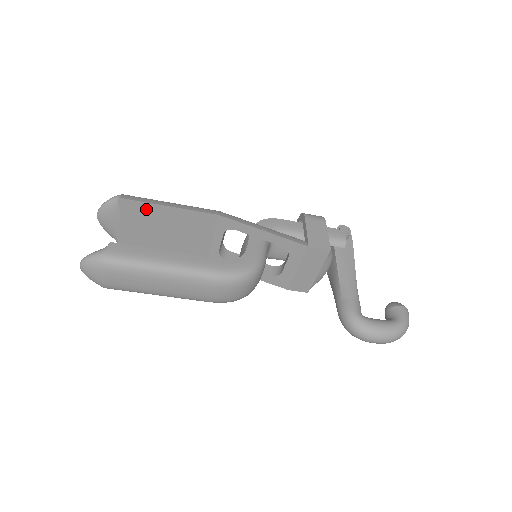
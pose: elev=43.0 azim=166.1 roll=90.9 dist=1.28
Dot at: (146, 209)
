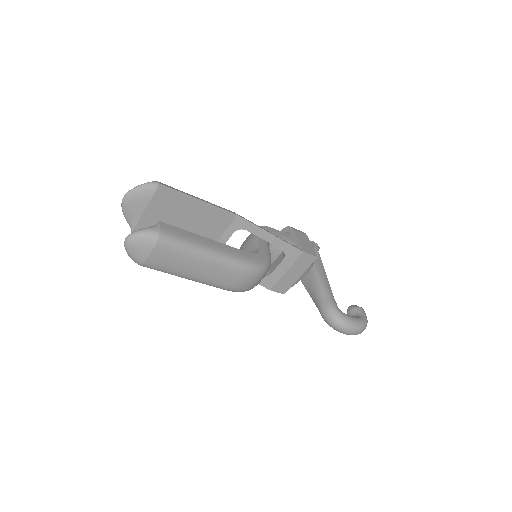
Dot at: (178, 199)
